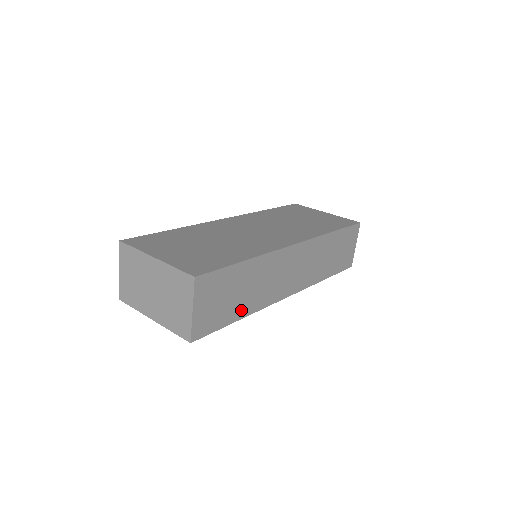
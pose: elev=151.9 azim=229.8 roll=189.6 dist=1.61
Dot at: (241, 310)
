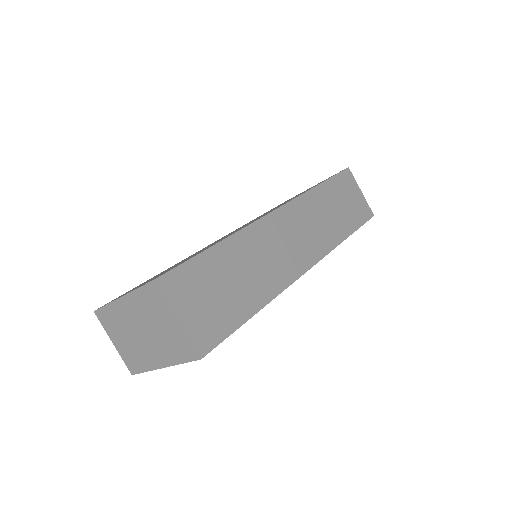
Dot at: (251, 301)
